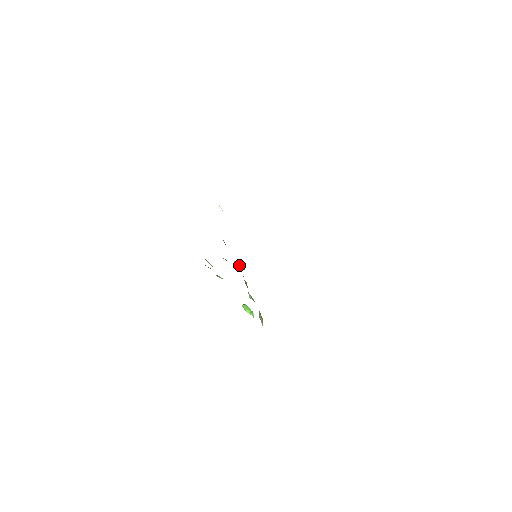
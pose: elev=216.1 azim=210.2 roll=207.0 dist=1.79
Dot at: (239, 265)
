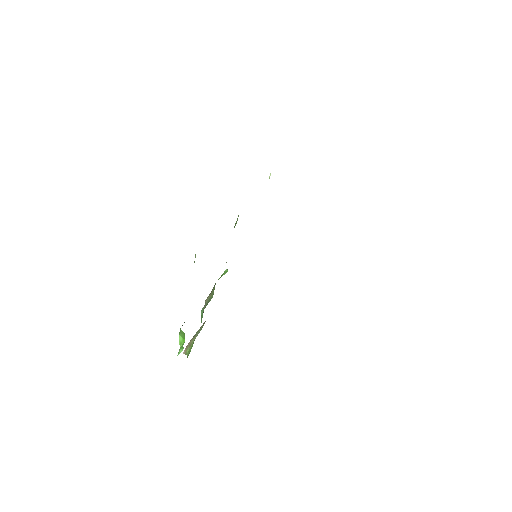
Dot at: occluded
